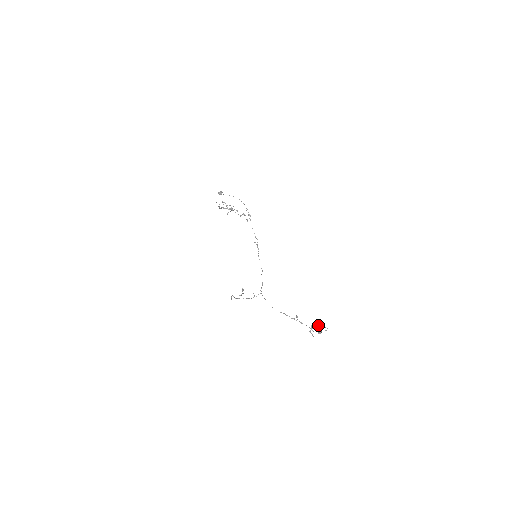
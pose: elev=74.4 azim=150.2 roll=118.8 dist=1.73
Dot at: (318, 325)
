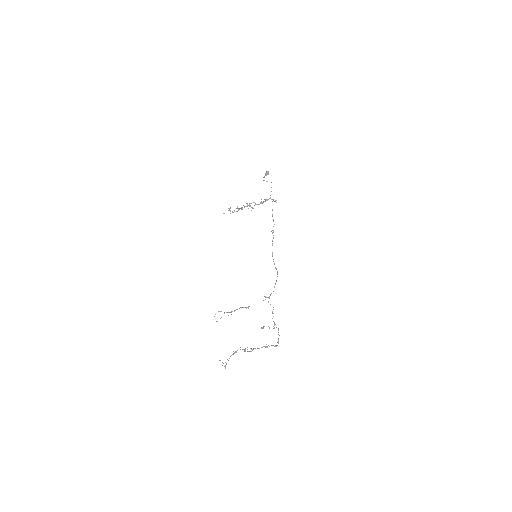
Dot at: (242, 349)
